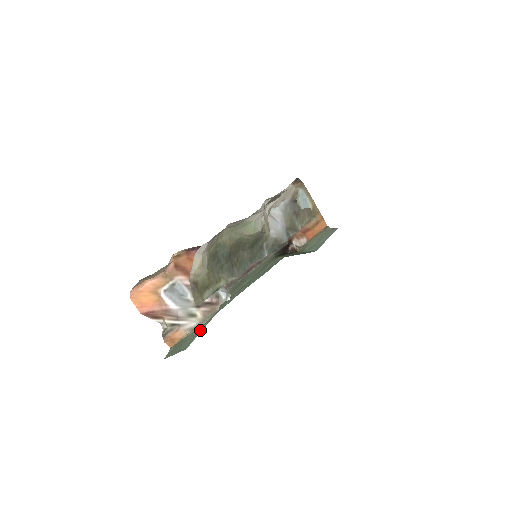
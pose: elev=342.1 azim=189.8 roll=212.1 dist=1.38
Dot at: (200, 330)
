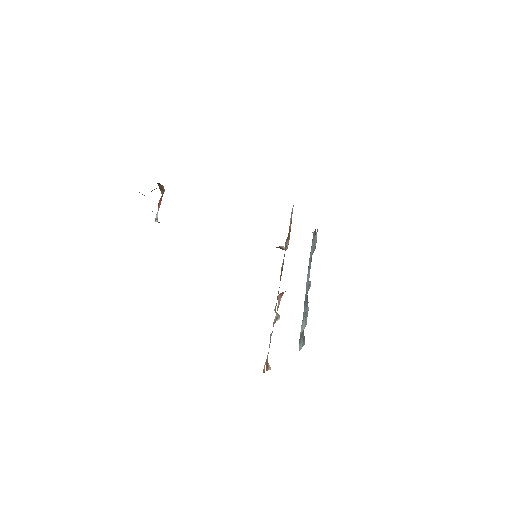
Dot at: occluded
